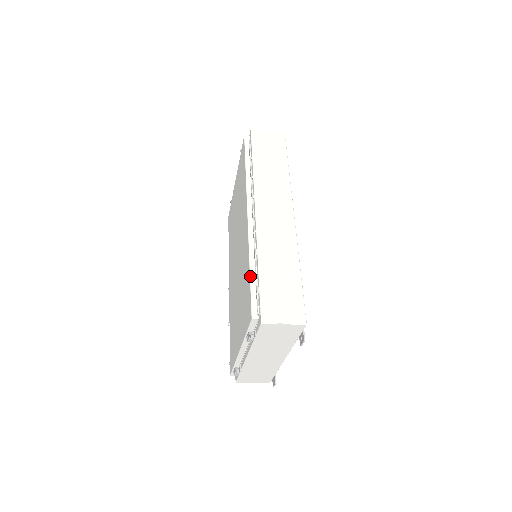
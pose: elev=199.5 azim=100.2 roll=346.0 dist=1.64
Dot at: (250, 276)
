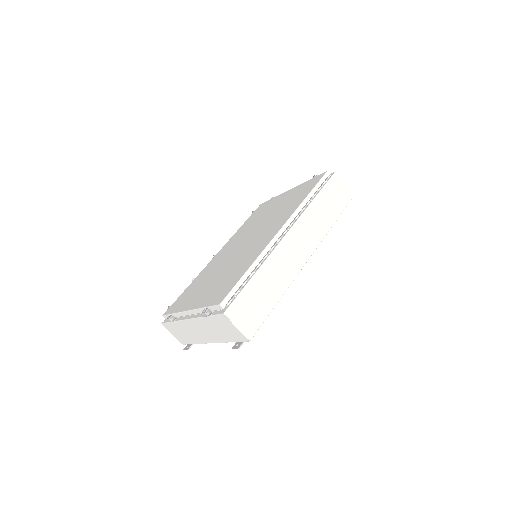
Dot at: (244, 274)
